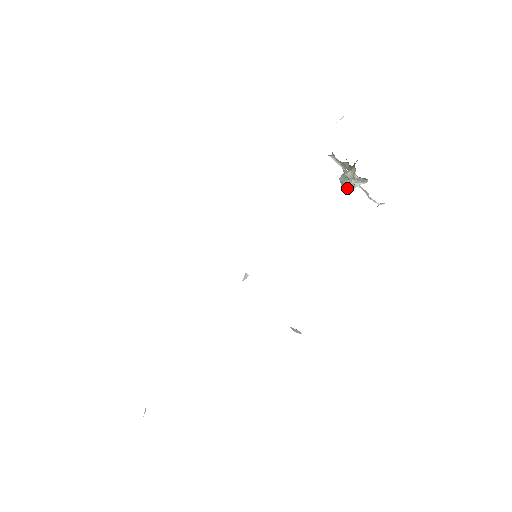
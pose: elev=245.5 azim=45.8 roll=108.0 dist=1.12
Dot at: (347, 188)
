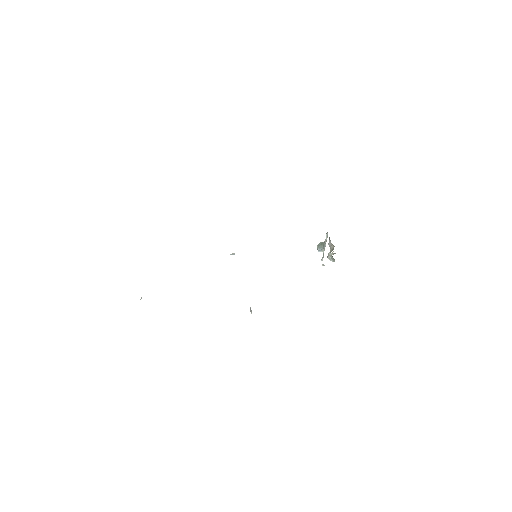
Dot at: (318, 249)
